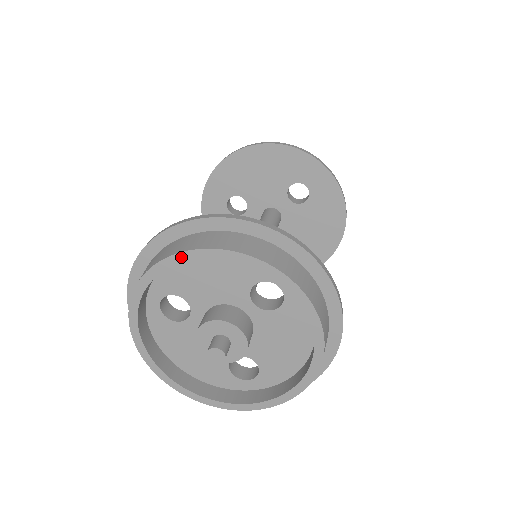
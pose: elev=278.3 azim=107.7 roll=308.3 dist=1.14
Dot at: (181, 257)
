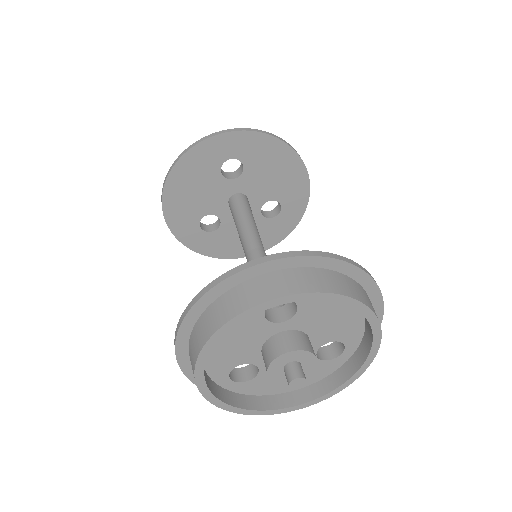
Dot at: (201, 361)
